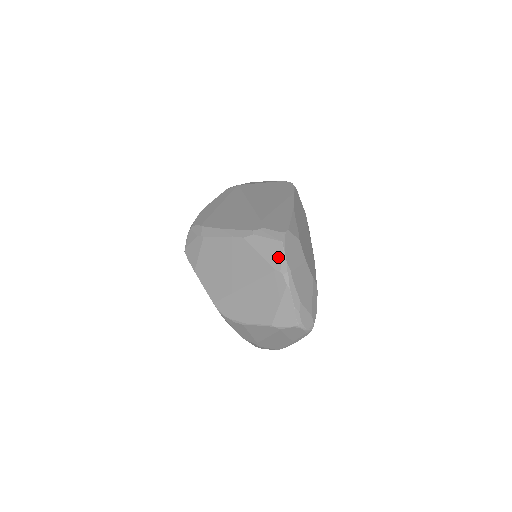
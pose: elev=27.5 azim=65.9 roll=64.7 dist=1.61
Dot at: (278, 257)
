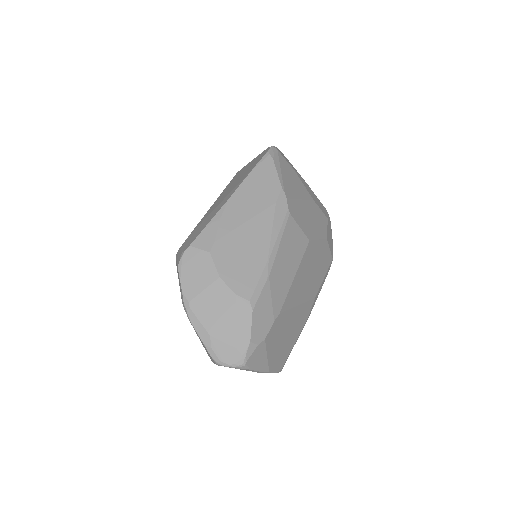
Dot at: (180, 285)
